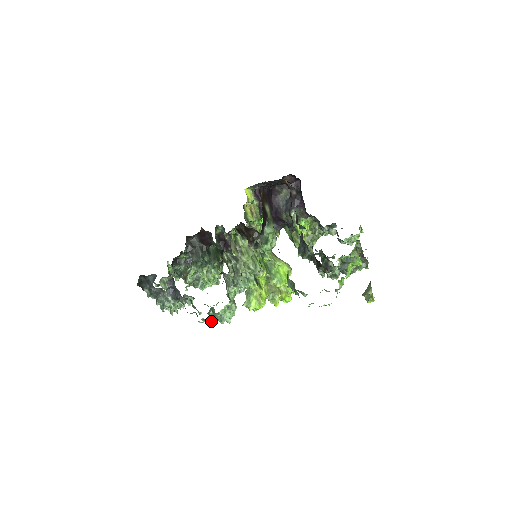
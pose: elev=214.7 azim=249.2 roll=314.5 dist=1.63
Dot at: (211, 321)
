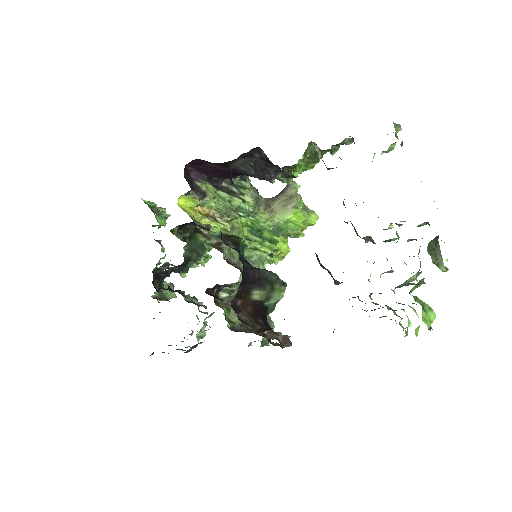
Dot at: occluded
